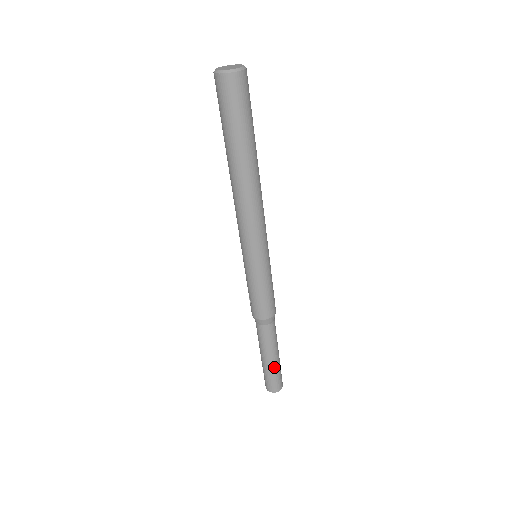
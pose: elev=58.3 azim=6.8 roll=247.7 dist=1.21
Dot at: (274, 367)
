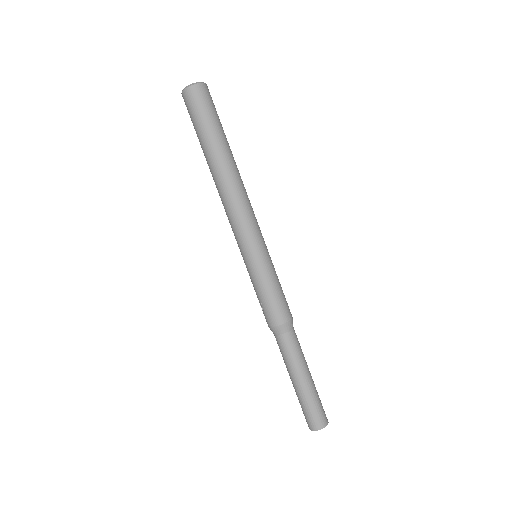
Dot at: (309, 391)
